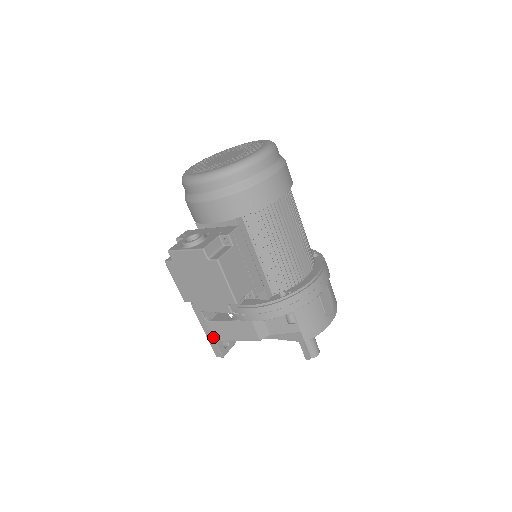
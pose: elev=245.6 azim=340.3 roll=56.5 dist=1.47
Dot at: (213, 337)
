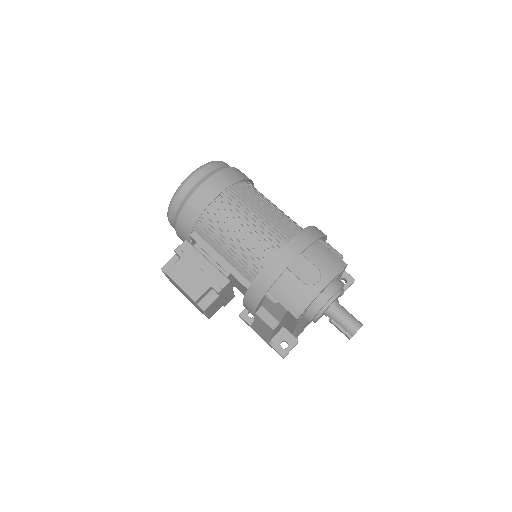
Dot at: (265, 340)
